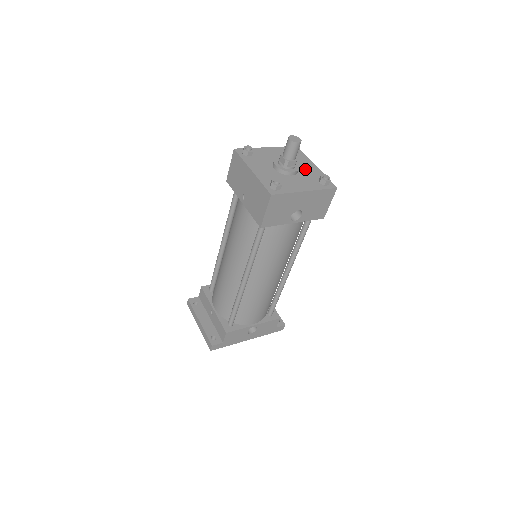
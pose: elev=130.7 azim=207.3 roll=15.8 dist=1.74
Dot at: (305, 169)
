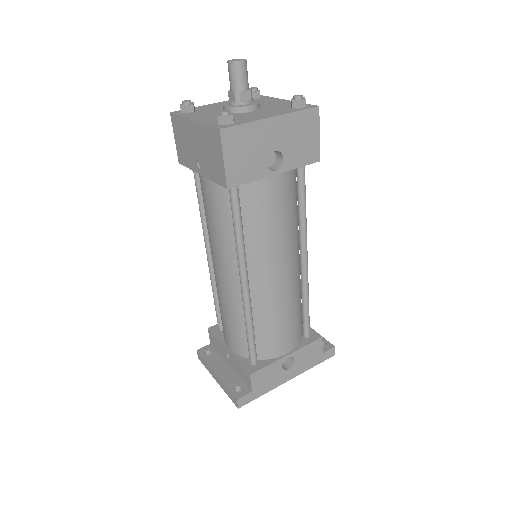
Dot at: (270, 104)
